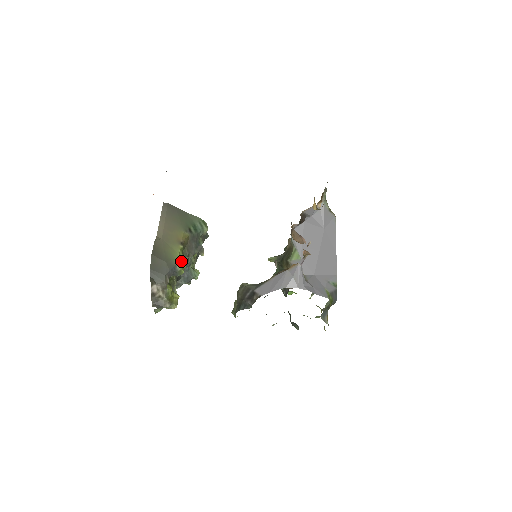
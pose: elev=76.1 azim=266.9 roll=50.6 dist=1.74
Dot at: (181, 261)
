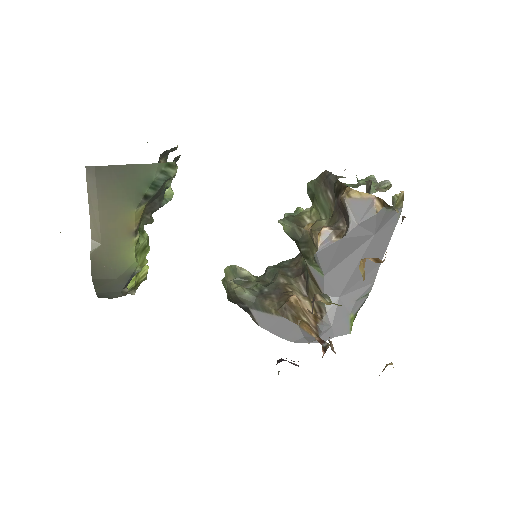
Dot at: (140, 253)
